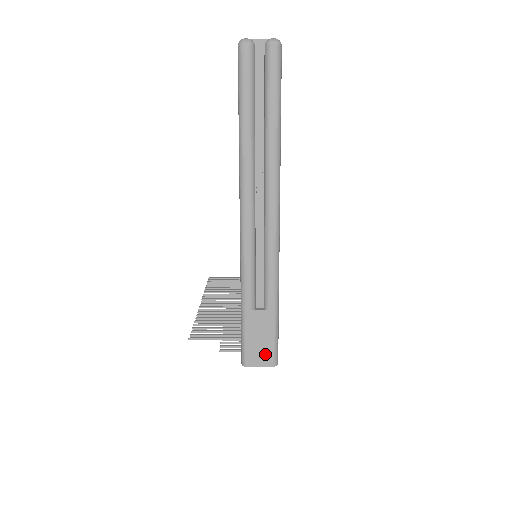
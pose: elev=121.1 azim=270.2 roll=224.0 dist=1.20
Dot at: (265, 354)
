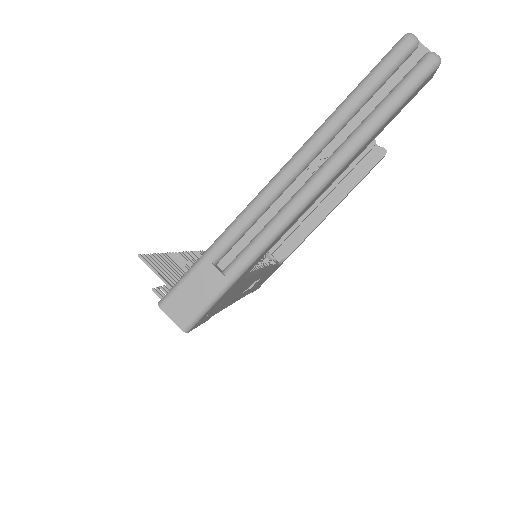
Dot at: (185, 312)
